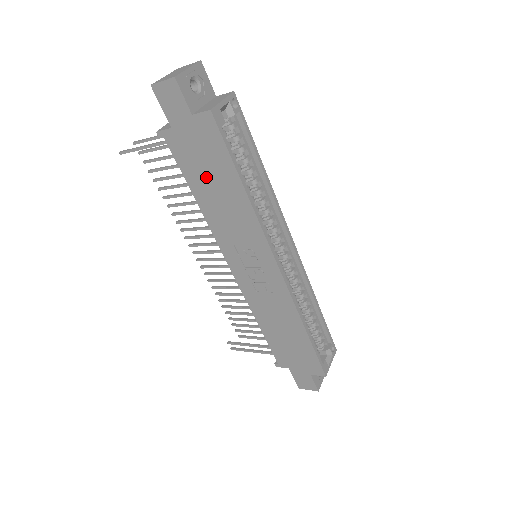
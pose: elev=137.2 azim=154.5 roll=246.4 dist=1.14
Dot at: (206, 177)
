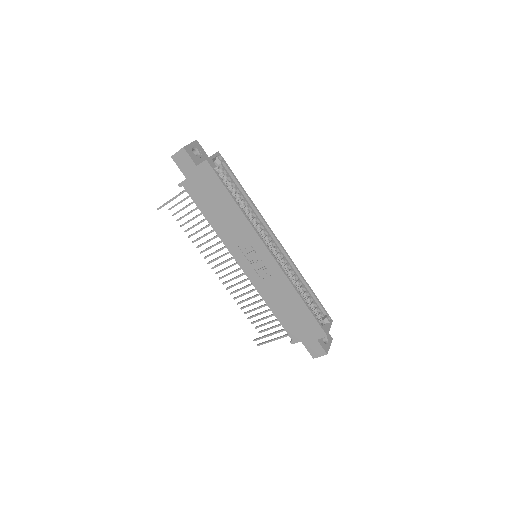
Dot at: (212, 204)
